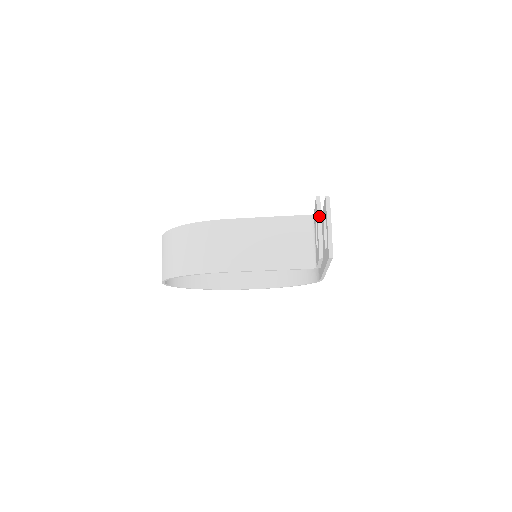
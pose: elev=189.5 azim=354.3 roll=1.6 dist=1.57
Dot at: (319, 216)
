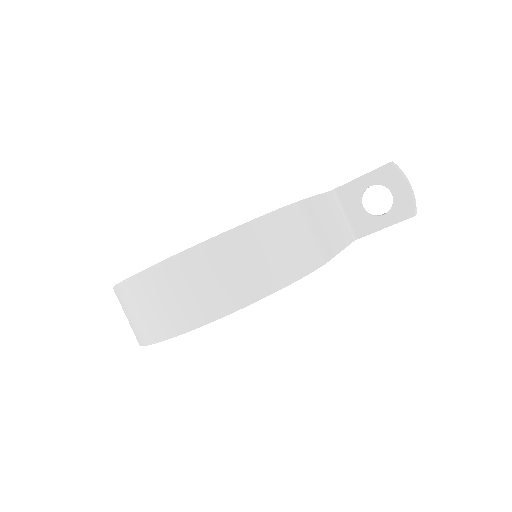
Dot at: (406, 178)
